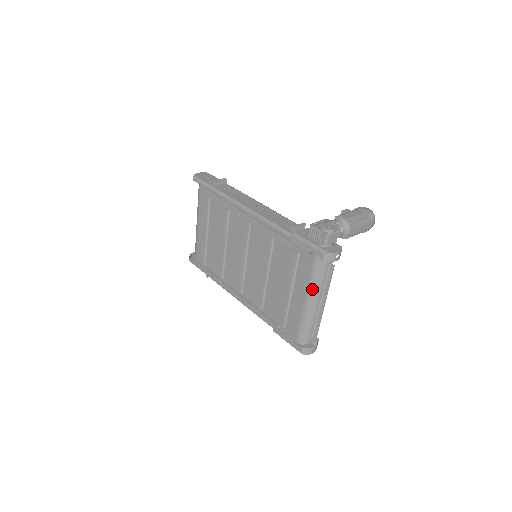
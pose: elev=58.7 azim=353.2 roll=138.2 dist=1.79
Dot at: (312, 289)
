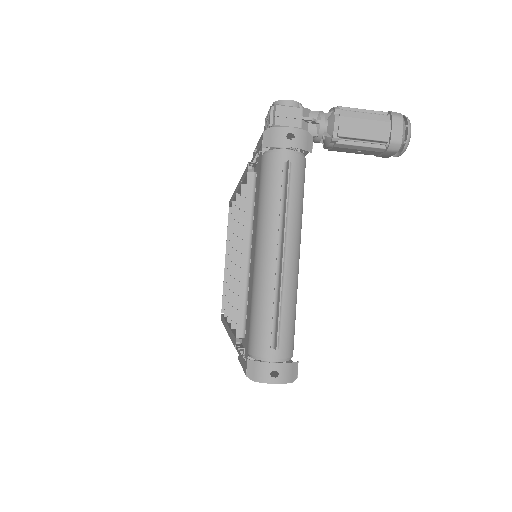
Dot at: (261, 221)
